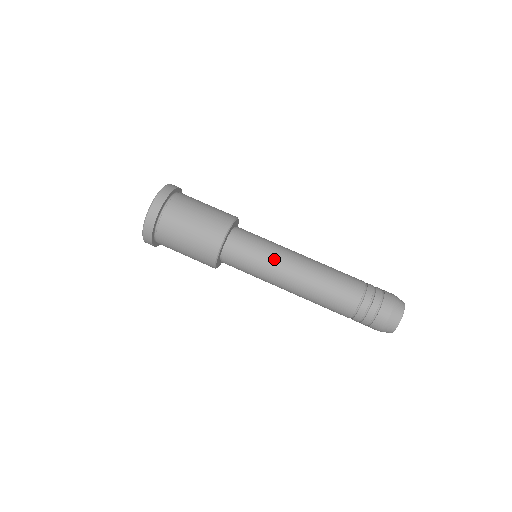
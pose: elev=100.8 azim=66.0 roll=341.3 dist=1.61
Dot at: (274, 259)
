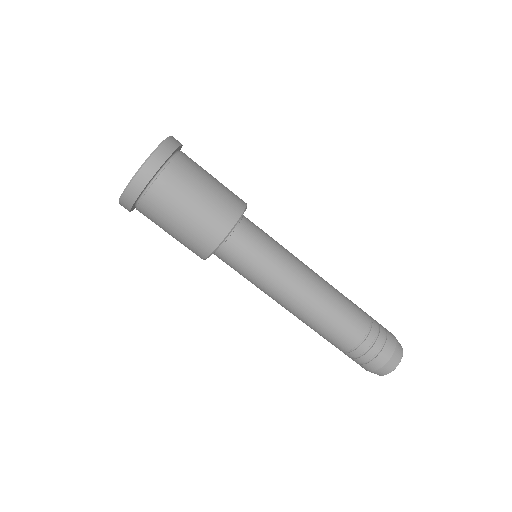
Dot at: (280, 271)
